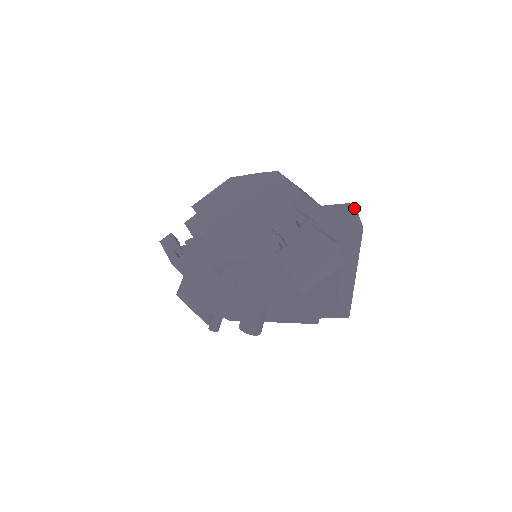
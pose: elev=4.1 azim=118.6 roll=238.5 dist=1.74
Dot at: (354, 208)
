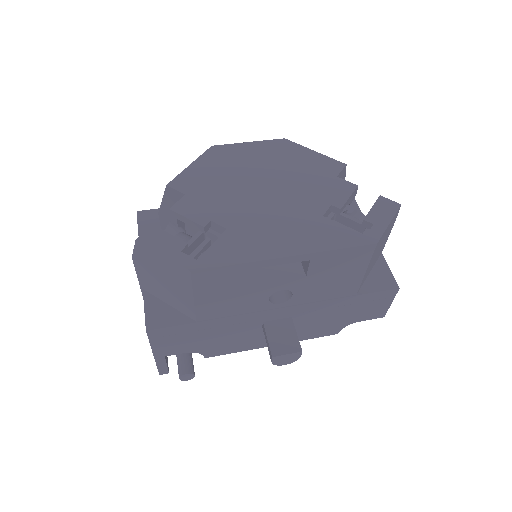
Dot at: occluded
